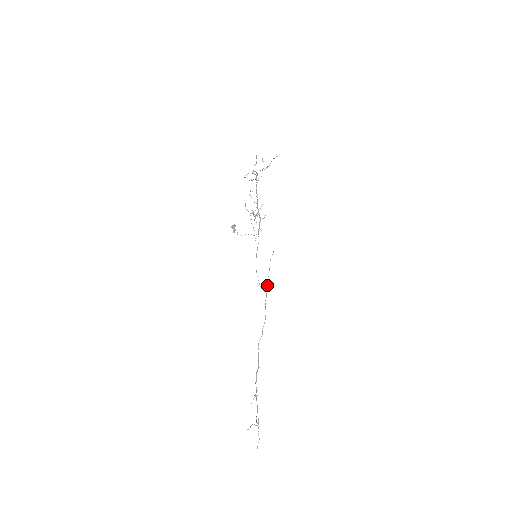
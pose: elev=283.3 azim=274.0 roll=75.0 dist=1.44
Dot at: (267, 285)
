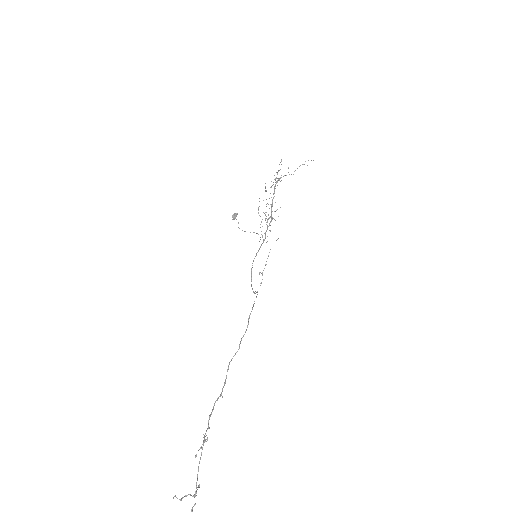
Dot at: occluded
